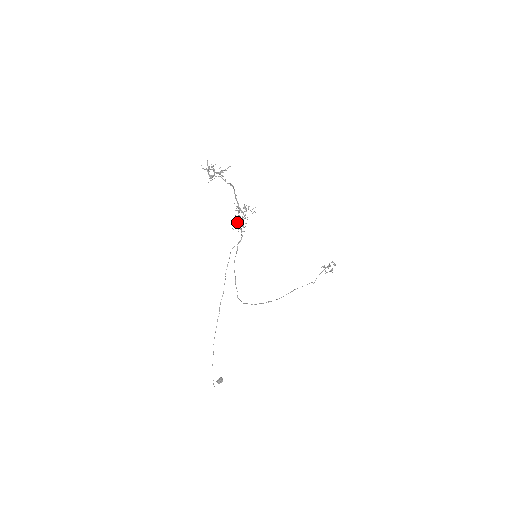
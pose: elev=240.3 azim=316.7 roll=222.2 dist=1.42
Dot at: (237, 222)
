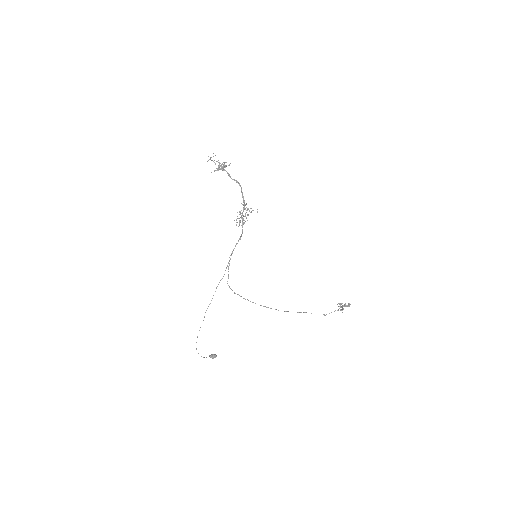
Dot at: occluded
